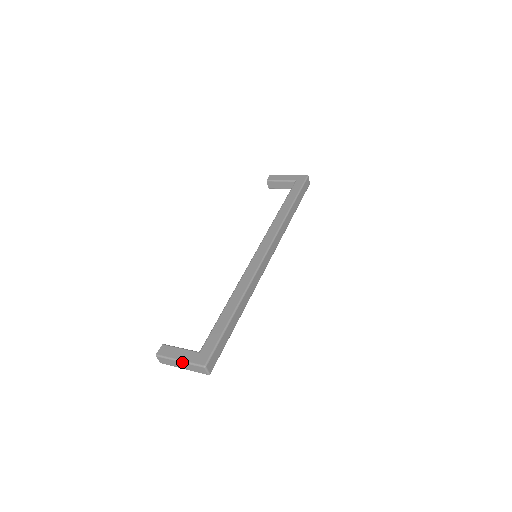
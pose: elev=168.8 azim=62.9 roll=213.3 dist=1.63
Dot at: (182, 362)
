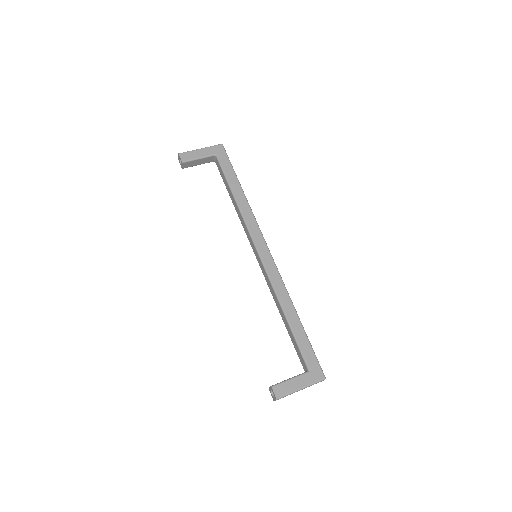
Dot at: (304, 388)
